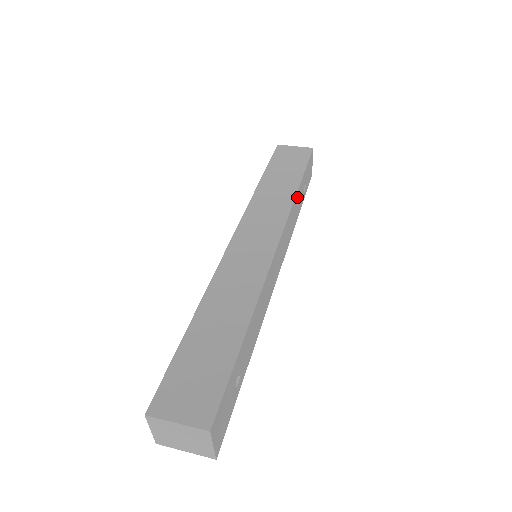
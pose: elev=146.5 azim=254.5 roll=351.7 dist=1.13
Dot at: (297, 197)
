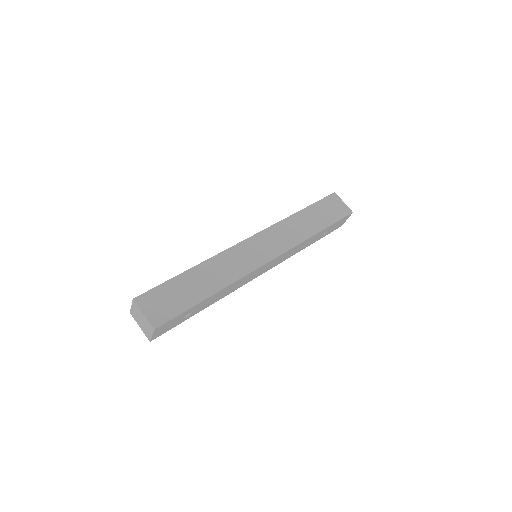
Dot at: (311, 238)
